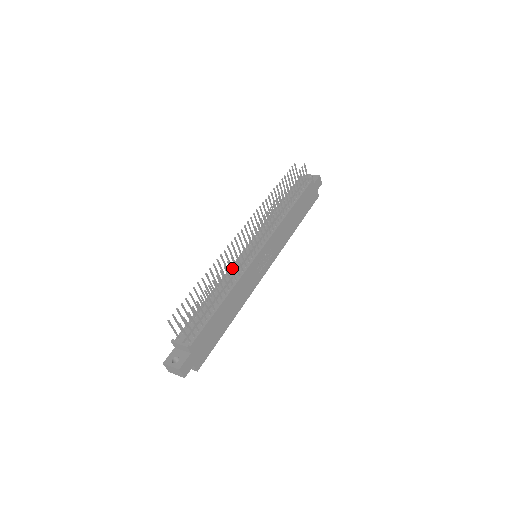
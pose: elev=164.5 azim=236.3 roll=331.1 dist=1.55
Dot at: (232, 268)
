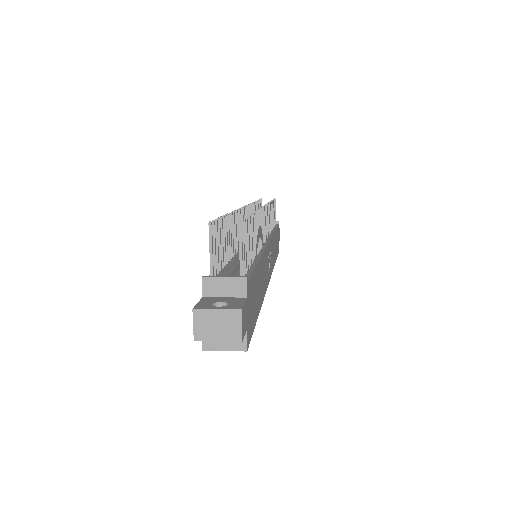
Dot at: occluded
